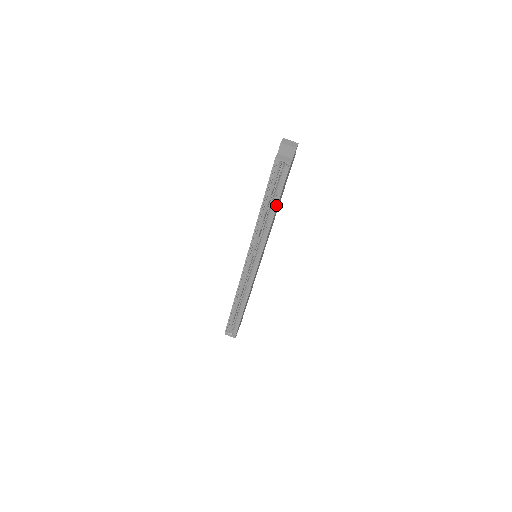
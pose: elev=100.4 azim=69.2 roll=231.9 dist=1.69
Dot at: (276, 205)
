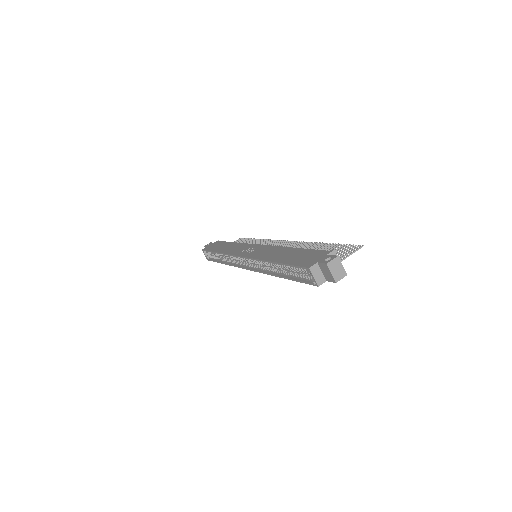
Dot at: (286, 277)
